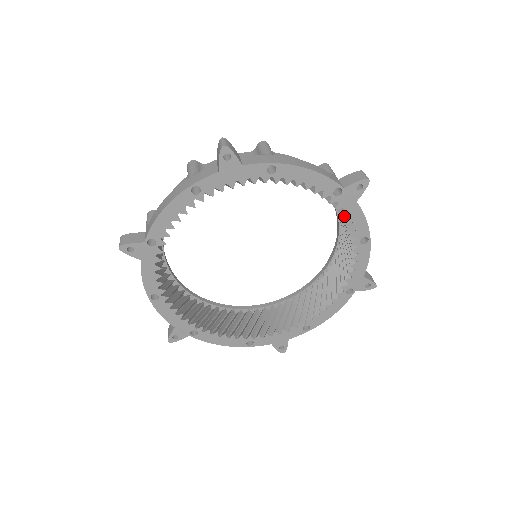
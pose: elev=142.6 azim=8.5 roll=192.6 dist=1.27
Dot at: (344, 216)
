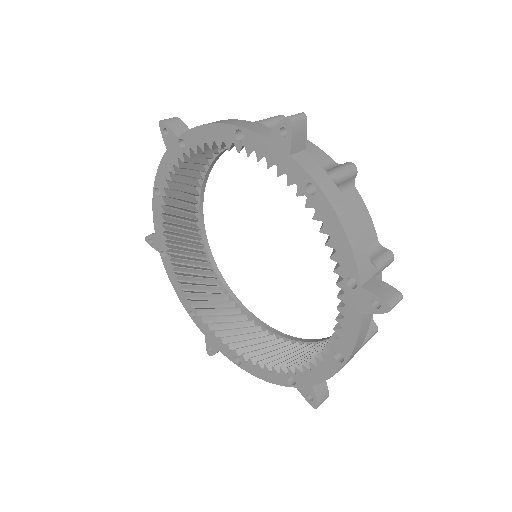
Dot at: (342, 313)
